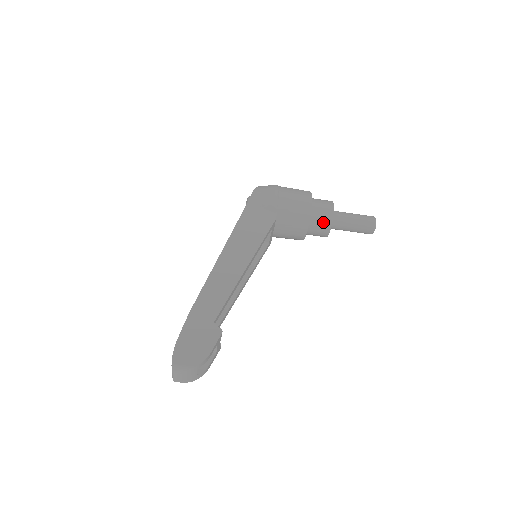
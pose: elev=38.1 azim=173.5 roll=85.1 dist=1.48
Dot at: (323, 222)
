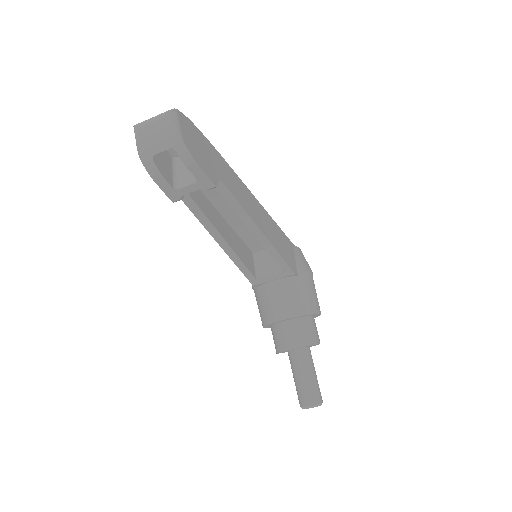
Dot at: (304, 335)
